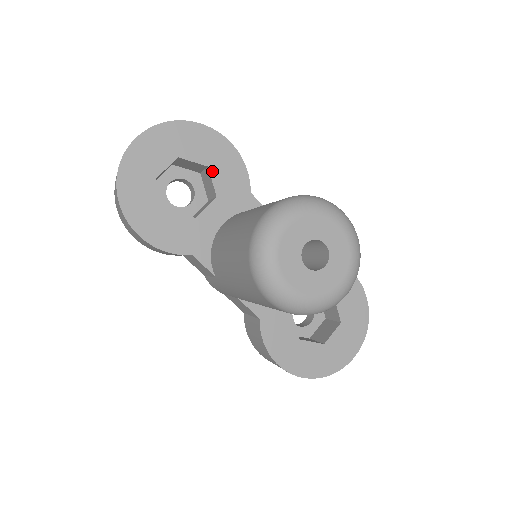
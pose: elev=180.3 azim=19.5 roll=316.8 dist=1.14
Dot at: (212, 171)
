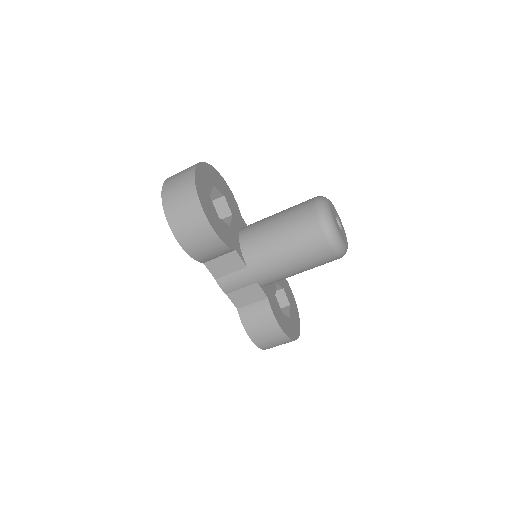
Dot at: (226, 199)
